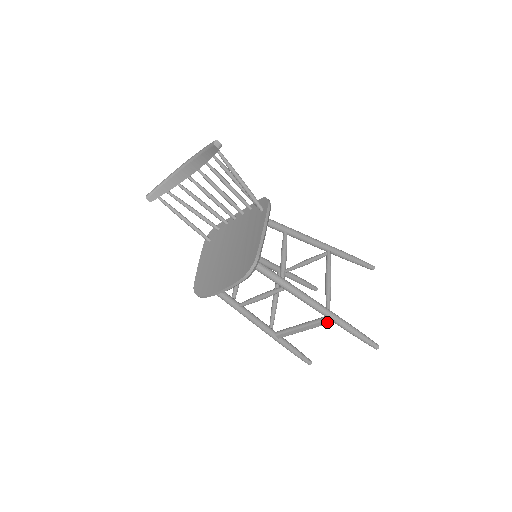
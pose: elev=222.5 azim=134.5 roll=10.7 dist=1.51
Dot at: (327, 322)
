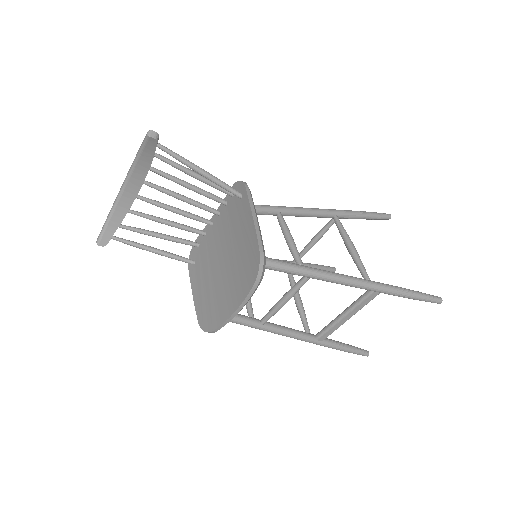
Dot at: (373, 296)
